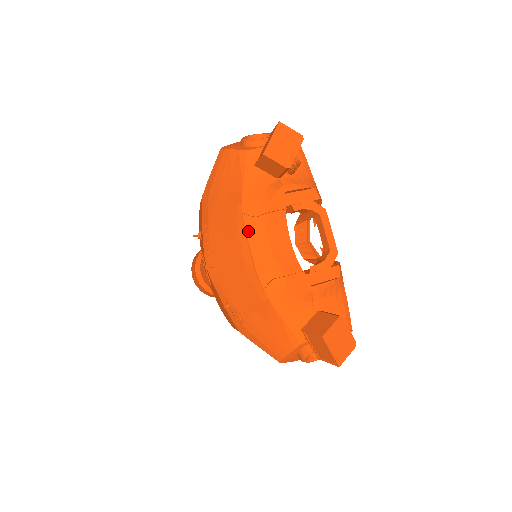
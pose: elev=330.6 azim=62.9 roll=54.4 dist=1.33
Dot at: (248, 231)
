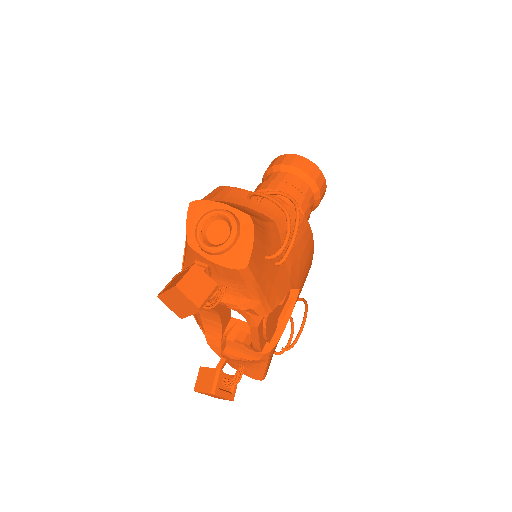
Dot at: occluded
